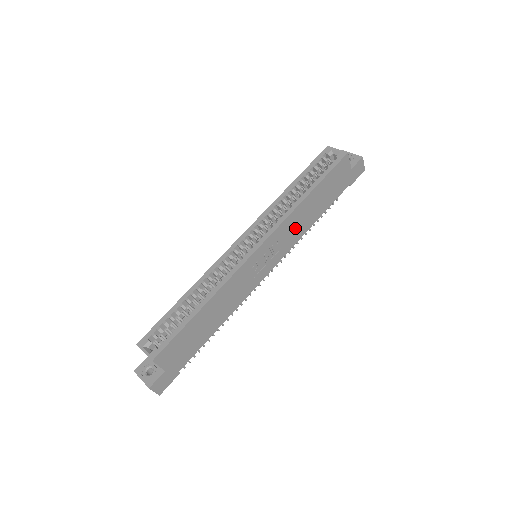
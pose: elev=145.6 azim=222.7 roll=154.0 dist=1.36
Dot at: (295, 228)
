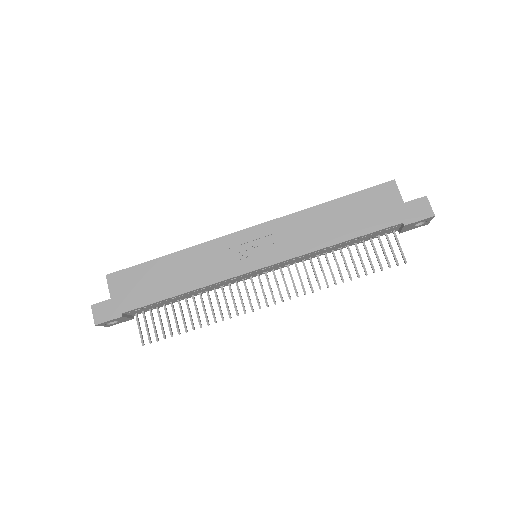
Dot at: (302, 234)
